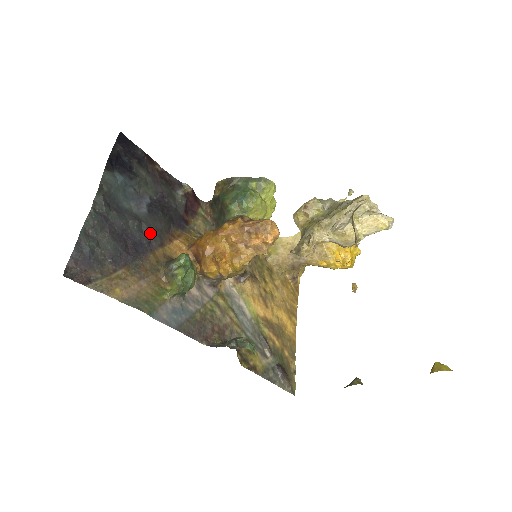
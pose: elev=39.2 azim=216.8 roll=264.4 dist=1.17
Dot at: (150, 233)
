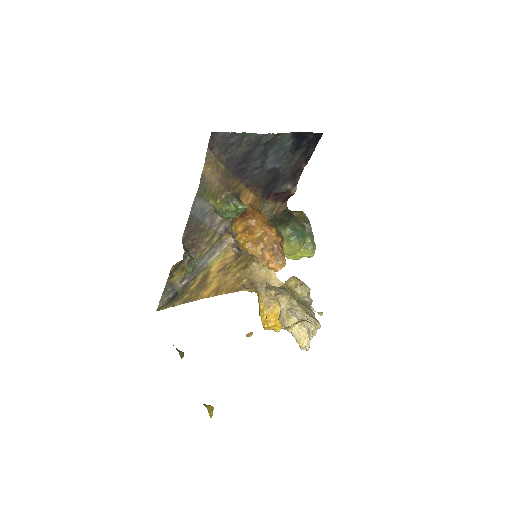
Dot at: (254, 176)
